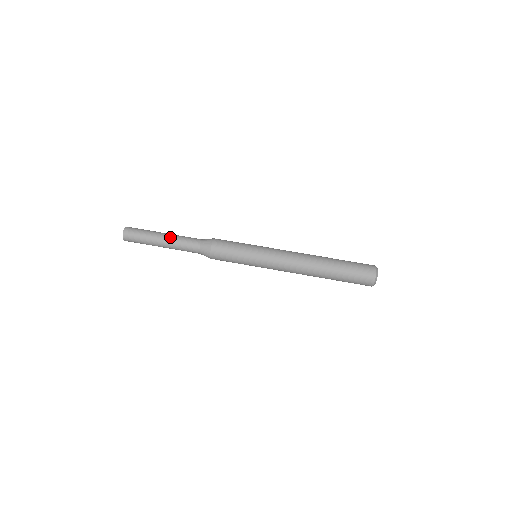
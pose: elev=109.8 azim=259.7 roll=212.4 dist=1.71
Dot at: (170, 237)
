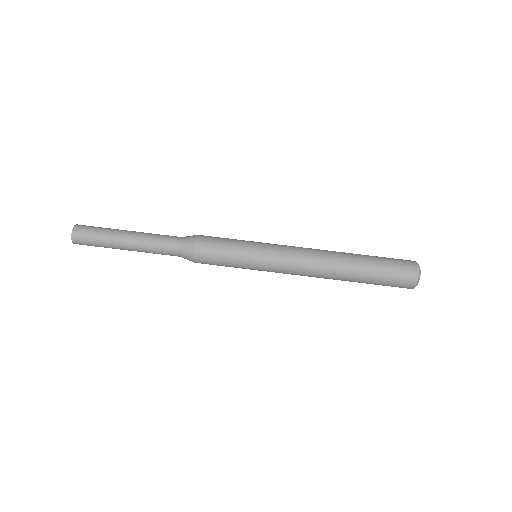
Dot at: (137, 236)
